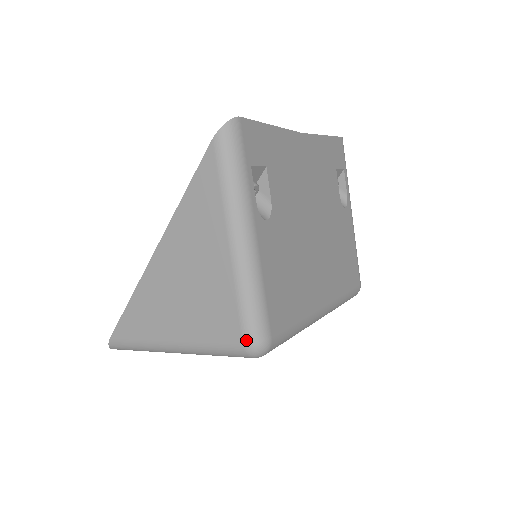
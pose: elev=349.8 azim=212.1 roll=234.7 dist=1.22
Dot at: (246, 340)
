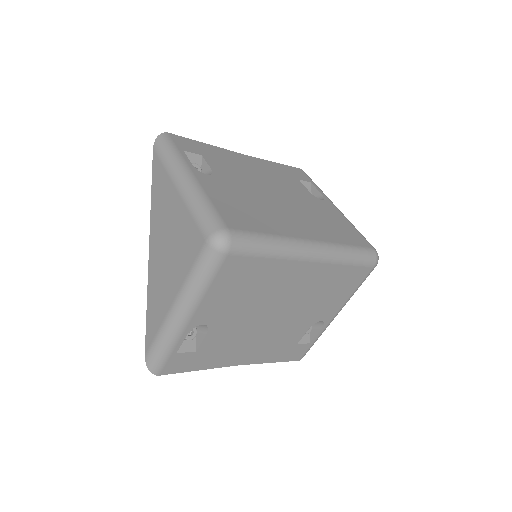
Dot at: (206, 236)
